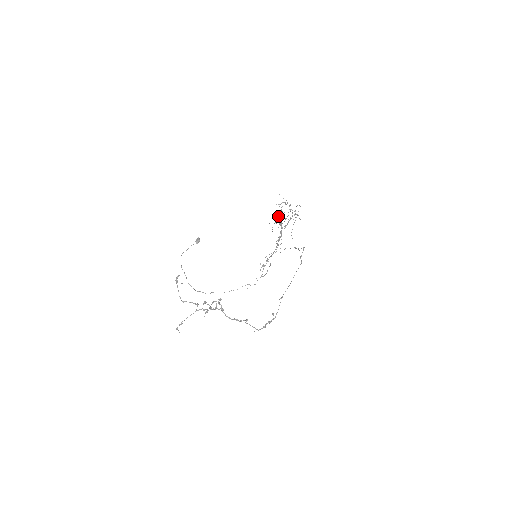
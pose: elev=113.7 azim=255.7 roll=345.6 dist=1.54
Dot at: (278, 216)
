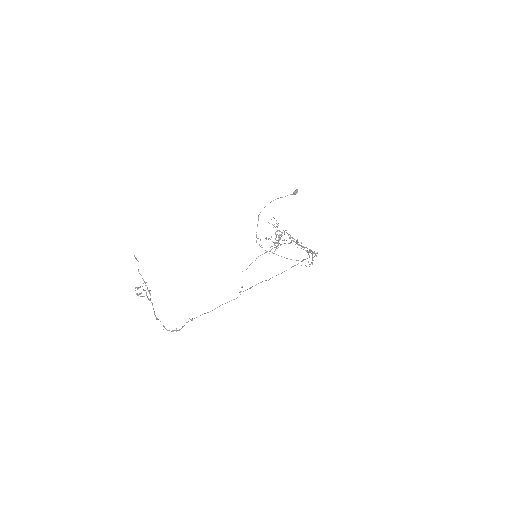
Dot at: (285, 230)
